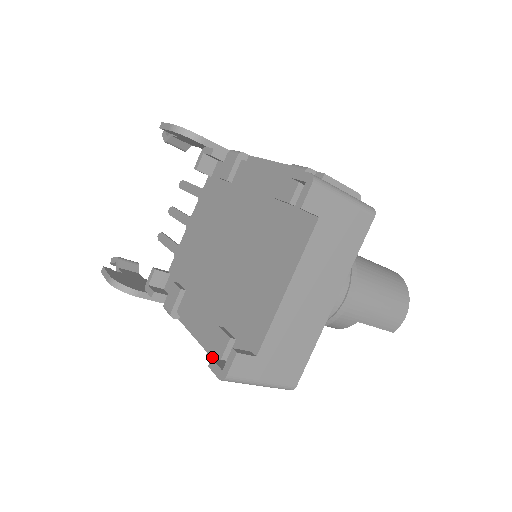
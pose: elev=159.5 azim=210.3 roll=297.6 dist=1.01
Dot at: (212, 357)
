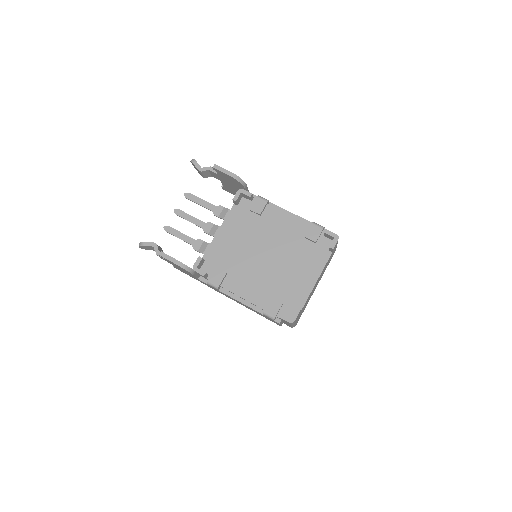
Dot at: (270, 312)
